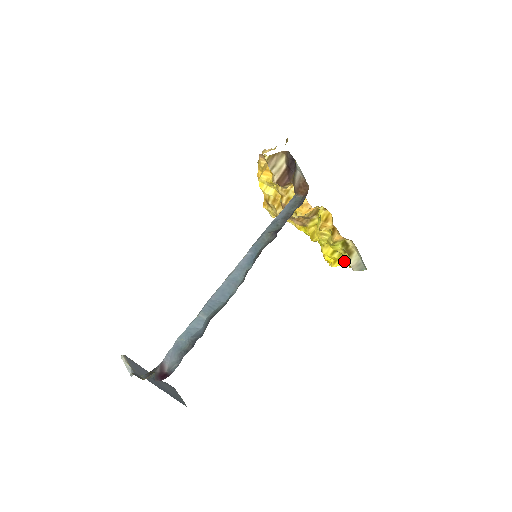
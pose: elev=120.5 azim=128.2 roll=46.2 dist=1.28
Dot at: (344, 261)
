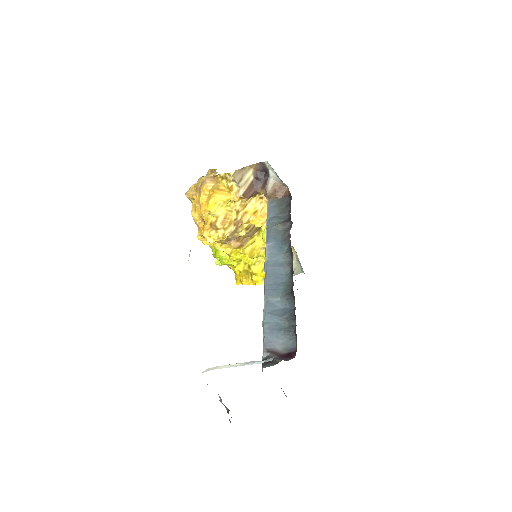
Dot at: occluded
